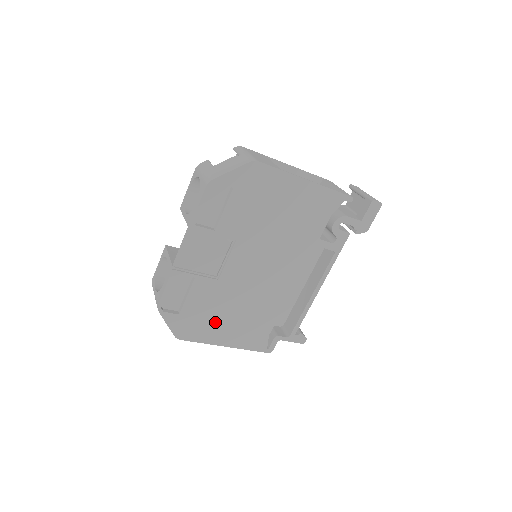
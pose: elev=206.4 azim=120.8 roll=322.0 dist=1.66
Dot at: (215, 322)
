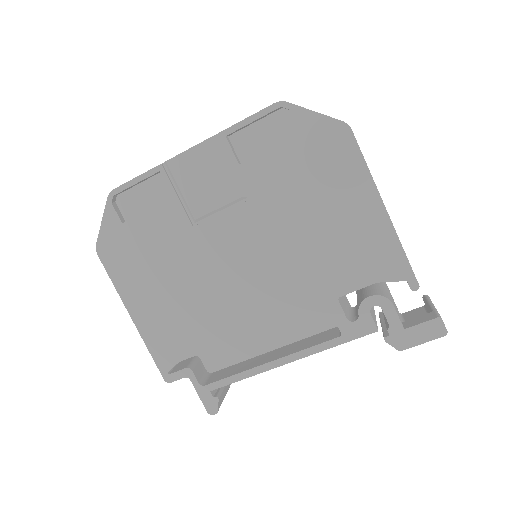
Dot at: (147, 274)
